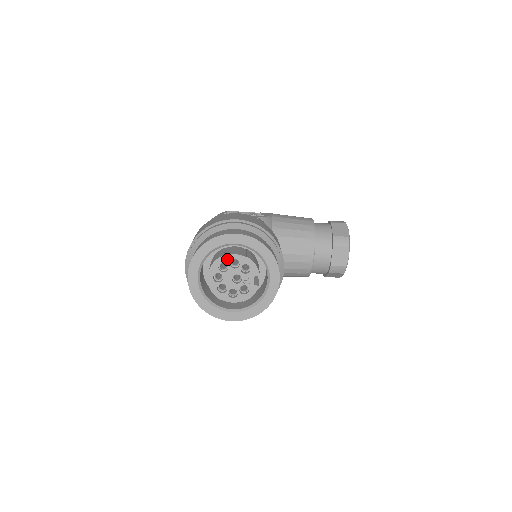
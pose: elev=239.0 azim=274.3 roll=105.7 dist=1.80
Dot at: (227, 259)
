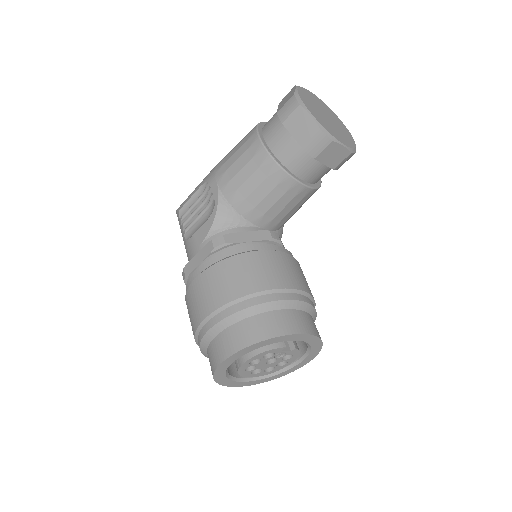
Dot at: (245, 366)
